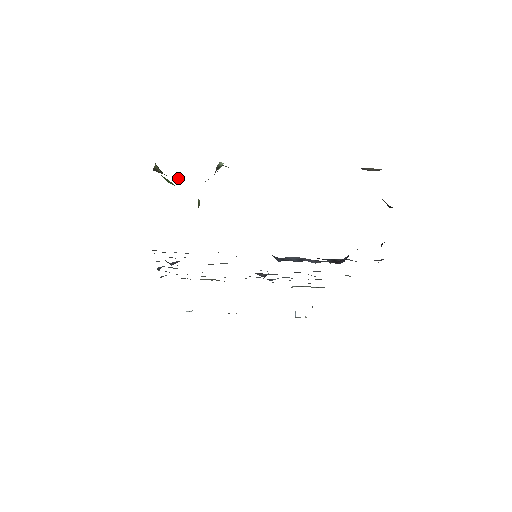
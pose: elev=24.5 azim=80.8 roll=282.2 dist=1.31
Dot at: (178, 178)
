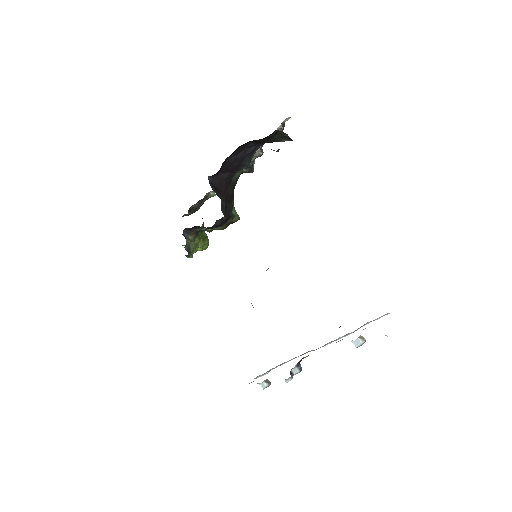
Dot at: occluded
